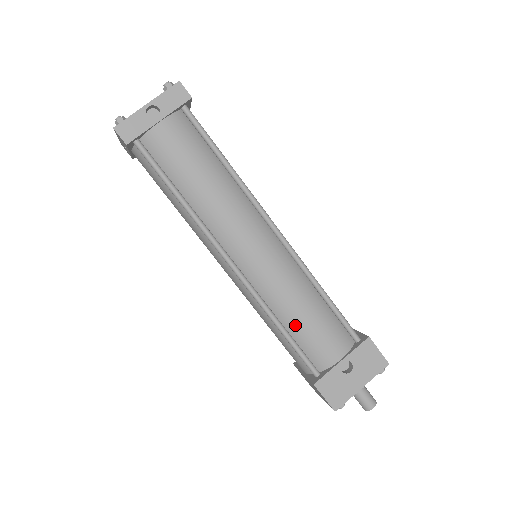
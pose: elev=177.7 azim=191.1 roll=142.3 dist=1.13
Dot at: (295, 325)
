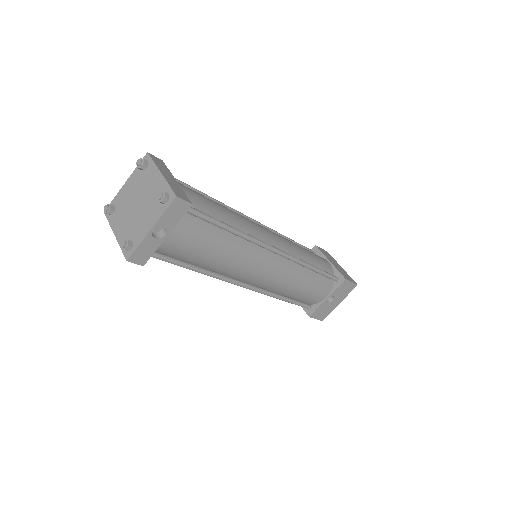
Dot at: (295, 295)
